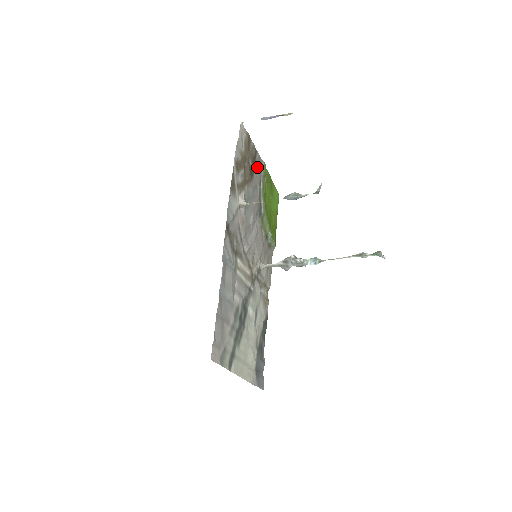
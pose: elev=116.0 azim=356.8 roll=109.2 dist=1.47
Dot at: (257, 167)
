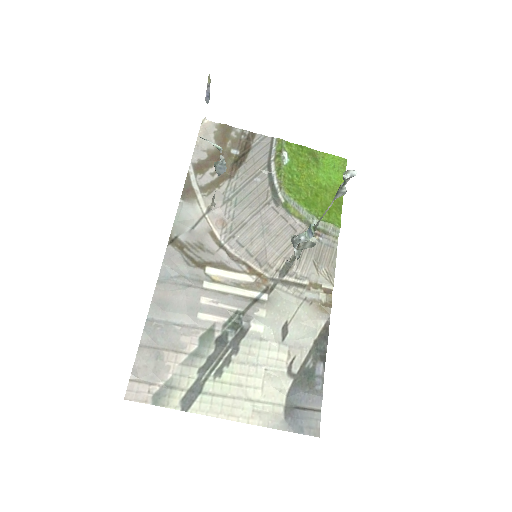
Dot at: (258, 151)
